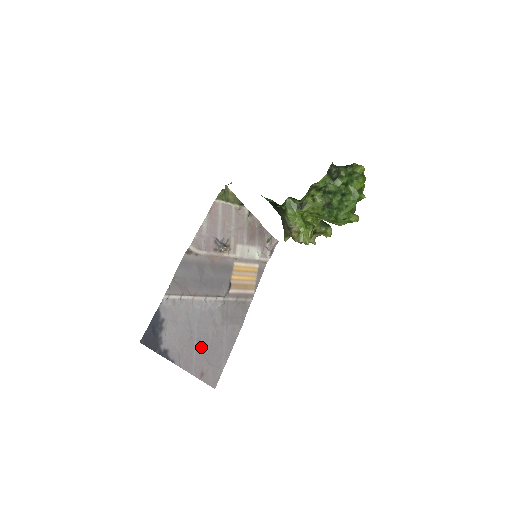
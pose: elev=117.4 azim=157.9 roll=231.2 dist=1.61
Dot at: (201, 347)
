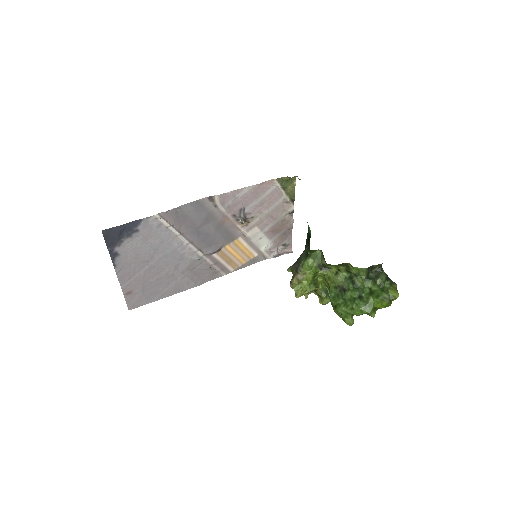
Dot at: (148, 274)
